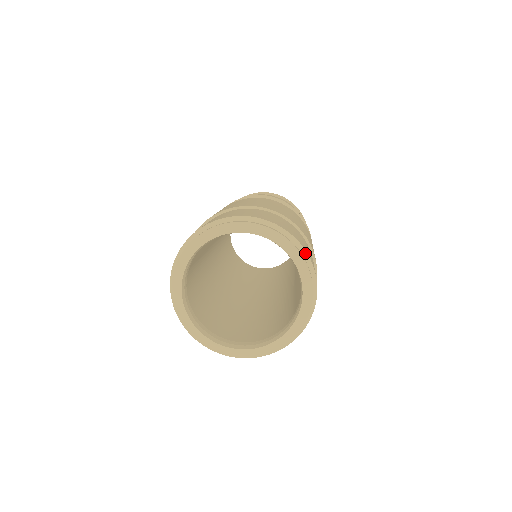
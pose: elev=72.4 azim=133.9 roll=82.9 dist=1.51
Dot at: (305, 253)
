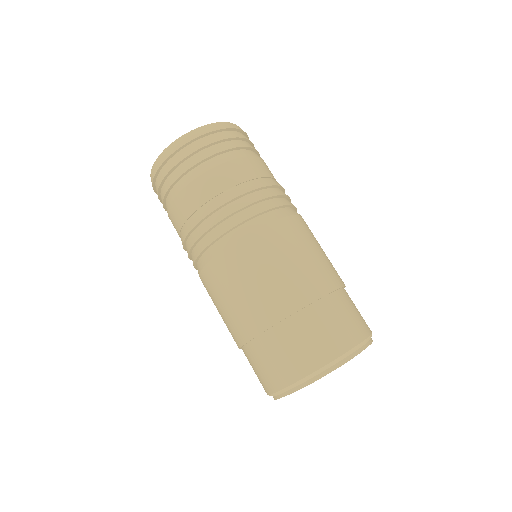
Dot at: (339, 358)
